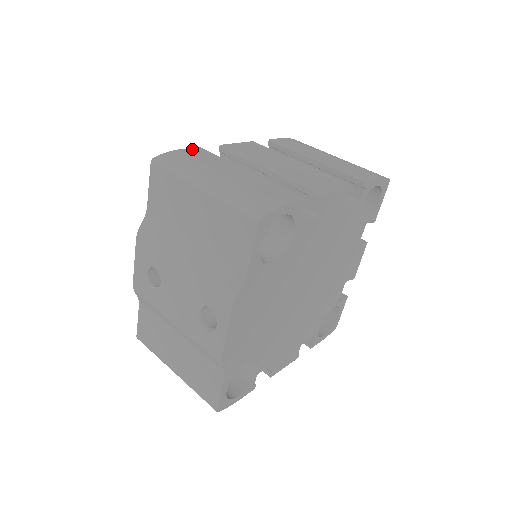
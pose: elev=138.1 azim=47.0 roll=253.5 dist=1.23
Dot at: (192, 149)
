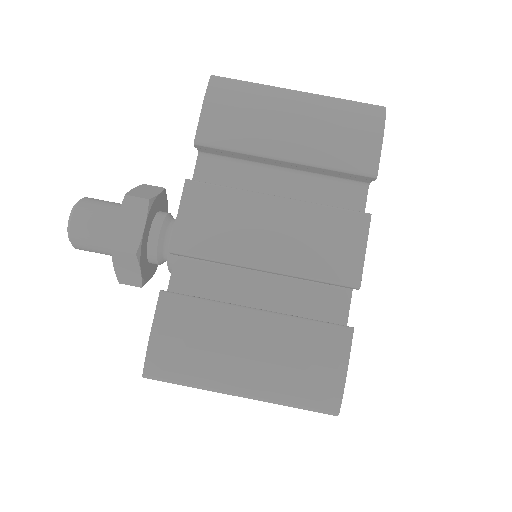
Dot at: (160, 312)
